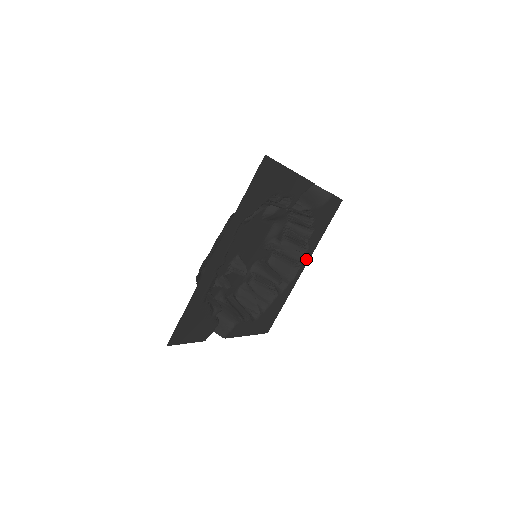
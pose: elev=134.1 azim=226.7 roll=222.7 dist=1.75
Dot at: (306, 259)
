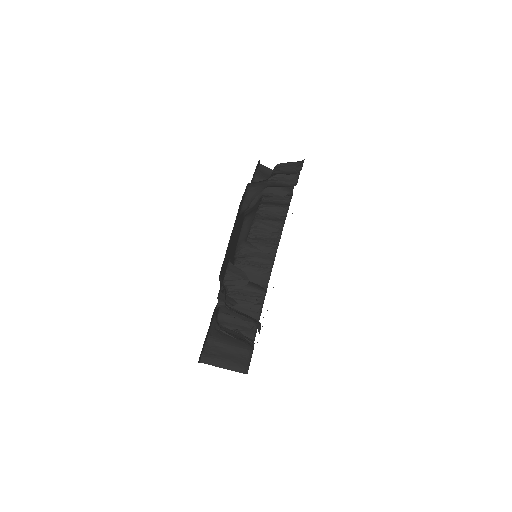
Dot at: occluded
